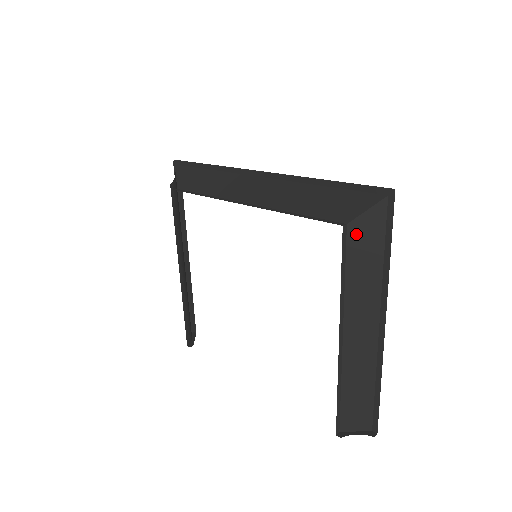
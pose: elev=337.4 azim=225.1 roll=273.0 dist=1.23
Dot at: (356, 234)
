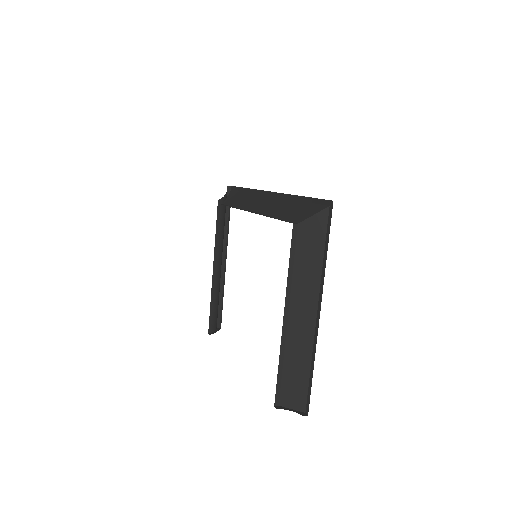
Dot at: (304, 233)
